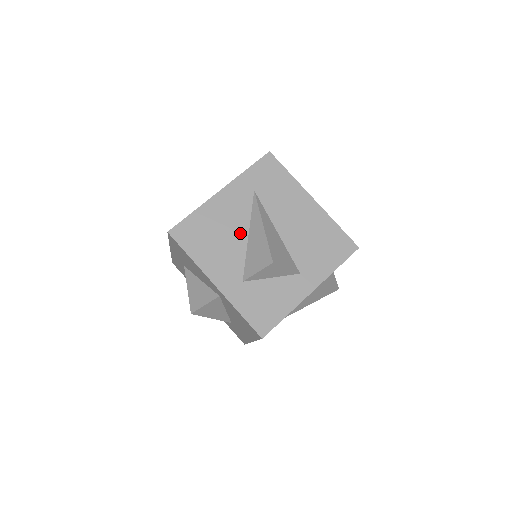
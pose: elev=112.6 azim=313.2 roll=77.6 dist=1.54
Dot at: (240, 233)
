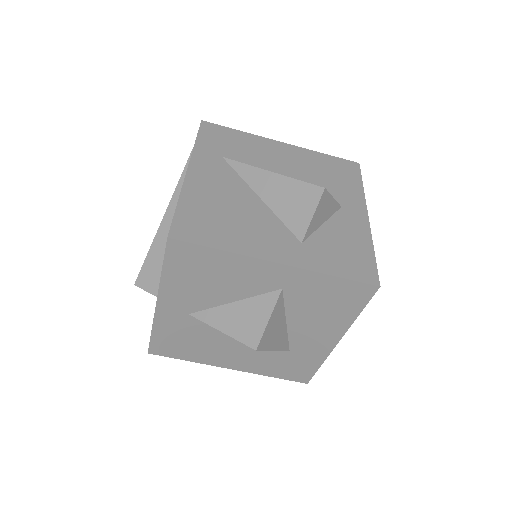
Dot at: (249, 199)
